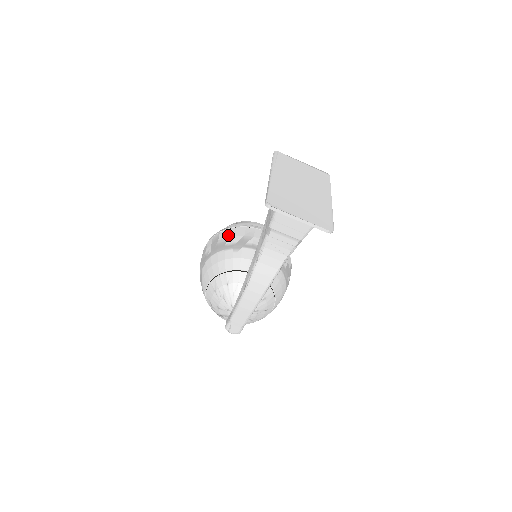
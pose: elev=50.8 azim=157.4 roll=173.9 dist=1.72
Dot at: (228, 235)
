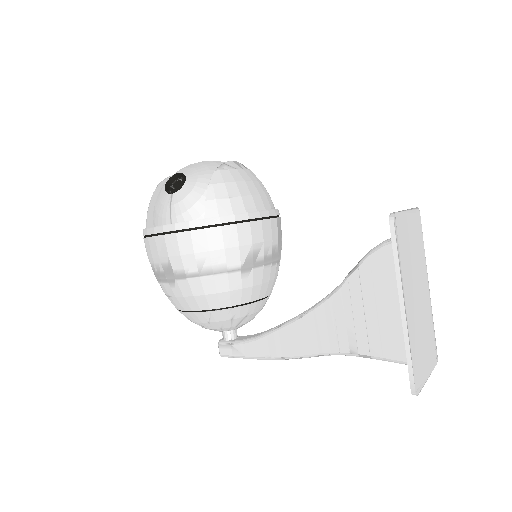
Dot at: (227, 244)
